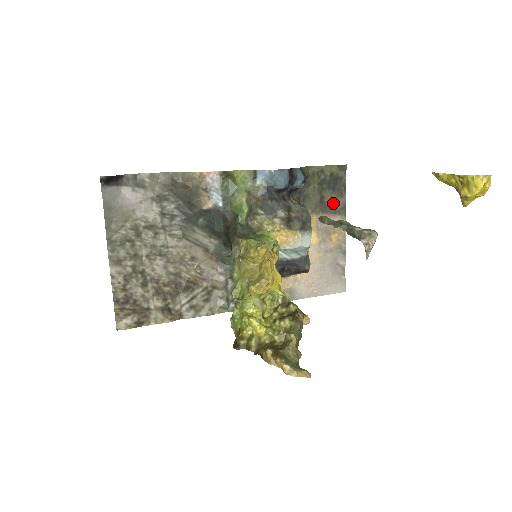
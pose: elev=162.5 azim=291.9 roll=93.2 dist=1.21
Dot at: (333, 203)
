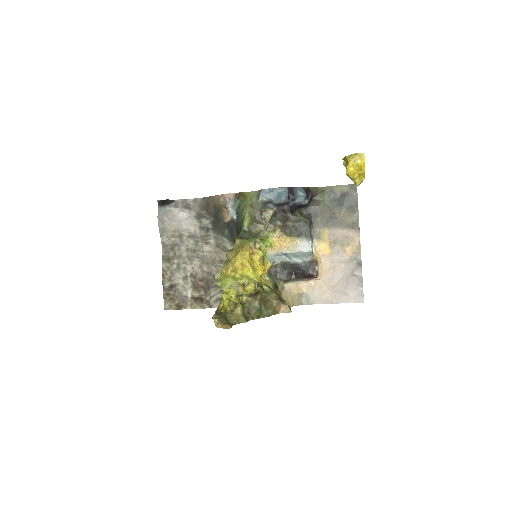
Dot at: (345, 218)
